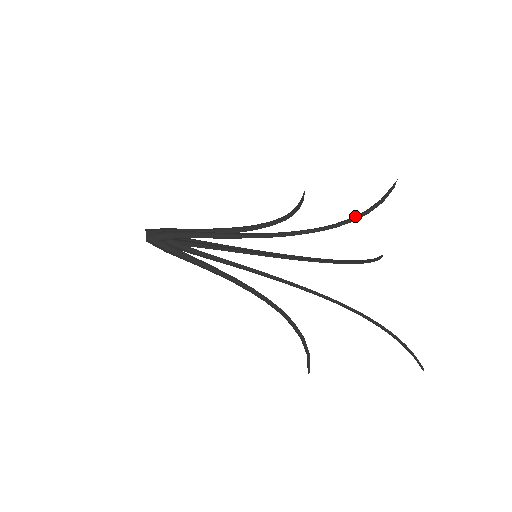
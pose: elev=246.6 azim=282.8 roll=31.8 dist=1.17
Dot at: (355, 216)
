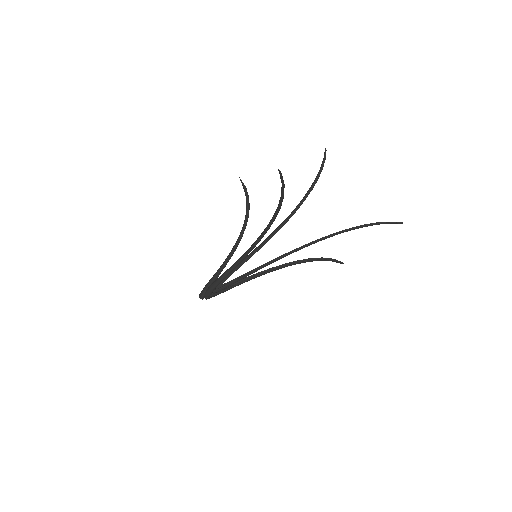
Dot at: (279, 204)
